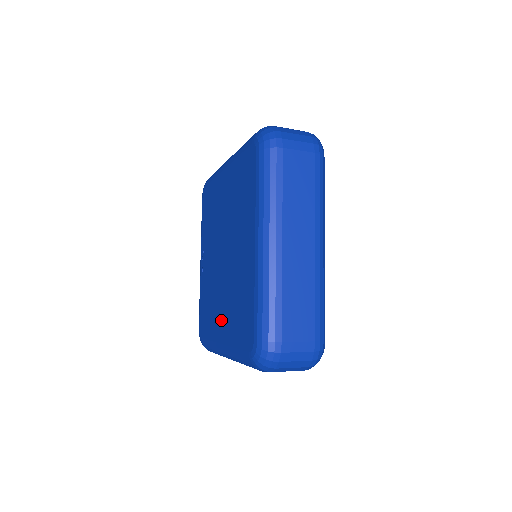
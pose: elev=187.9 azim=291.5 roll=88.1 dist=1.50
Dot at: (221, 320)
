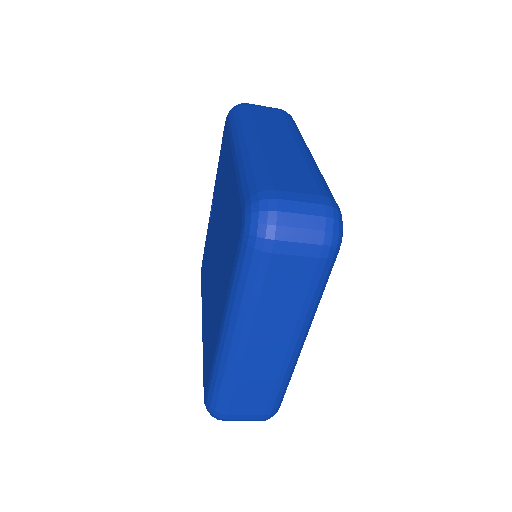
Dot at: (205, 308)
